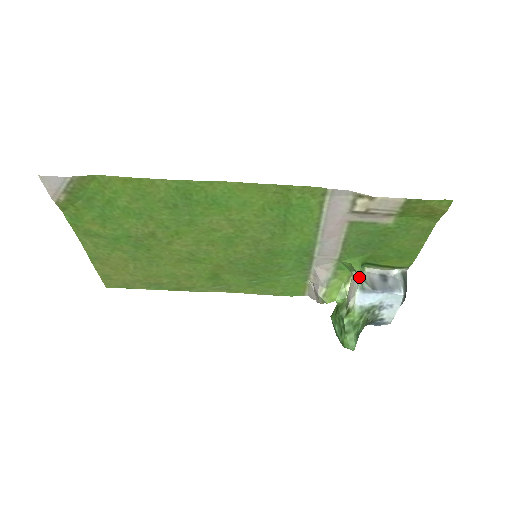
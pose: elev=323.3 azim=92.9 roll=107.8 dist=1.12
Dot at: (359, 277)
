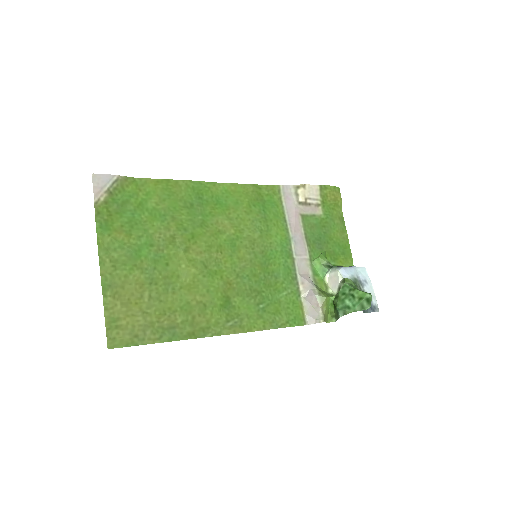
Dot at: (331, 268)
